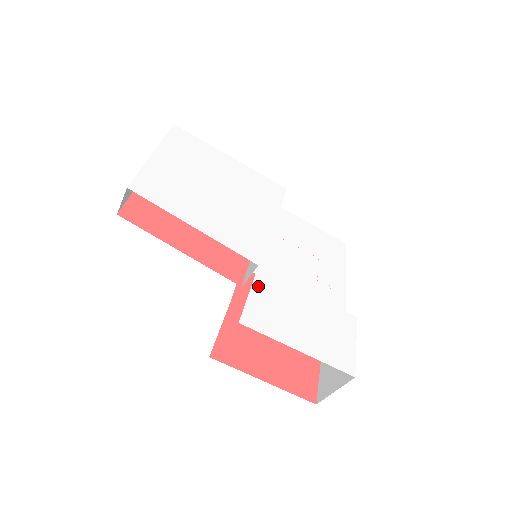
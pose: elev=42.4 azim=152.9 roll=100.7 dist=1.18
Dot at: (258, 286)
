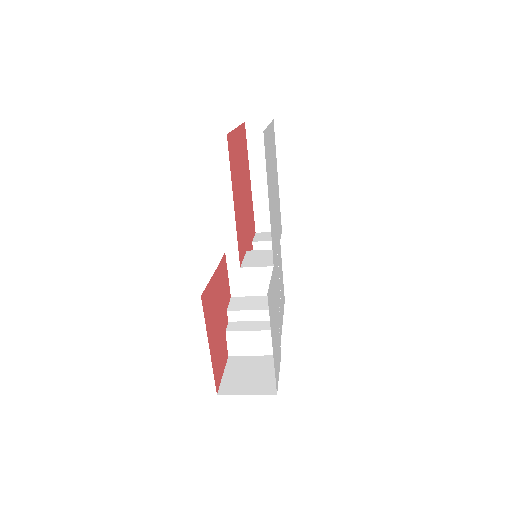
Dot at: (272, 280)
